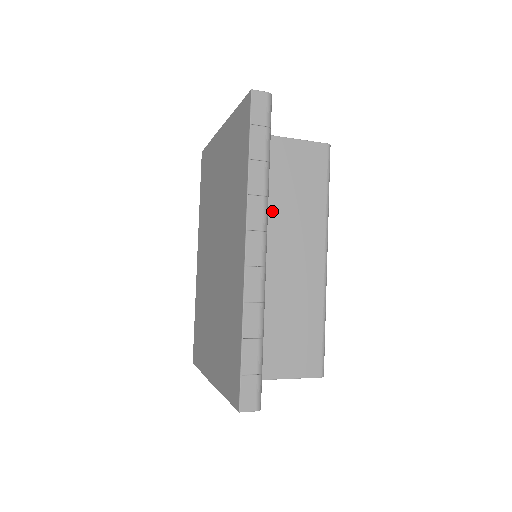
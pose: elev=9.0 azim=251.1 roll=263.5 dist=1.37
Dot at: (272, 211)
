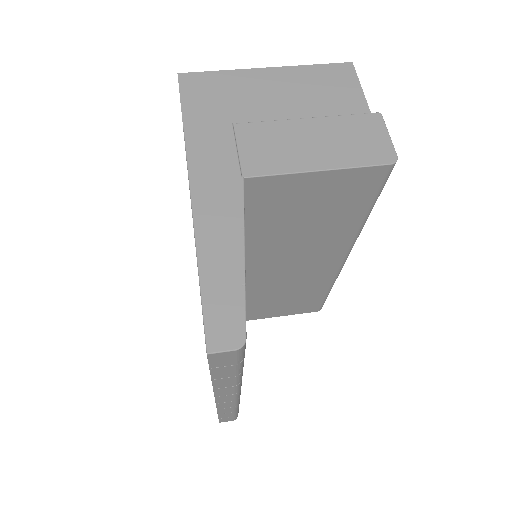
Dot at: (277, 241)
